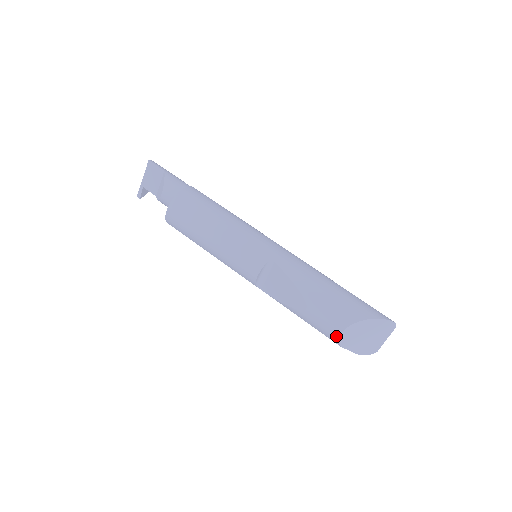
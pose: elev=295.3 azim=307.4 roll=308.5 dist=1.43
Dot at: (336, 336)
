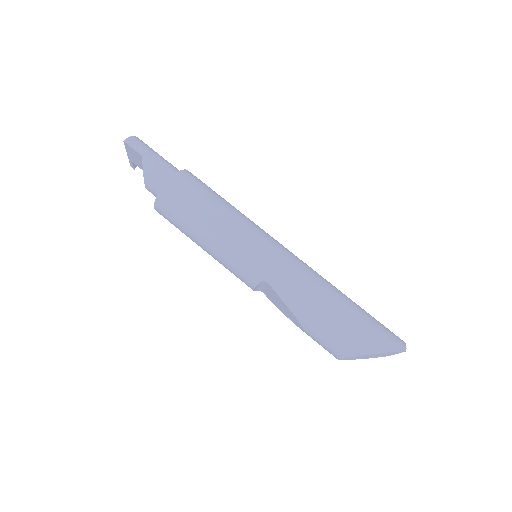
Dot at: occluded
